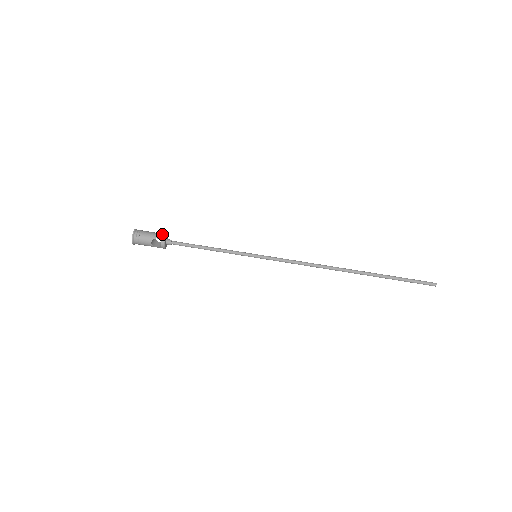
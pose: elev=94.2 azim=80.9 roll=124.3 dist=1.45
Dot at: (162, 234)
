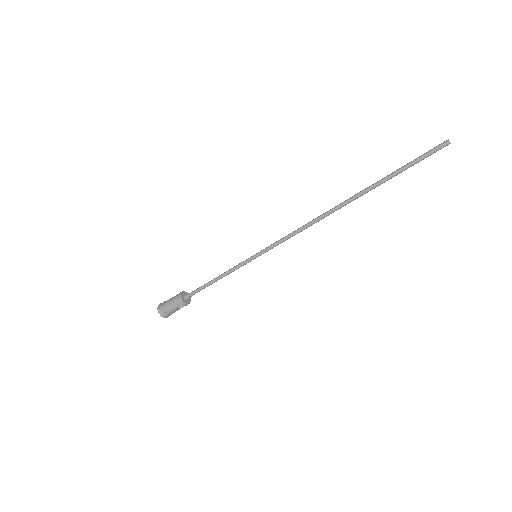
Dot at: (177, 299)
